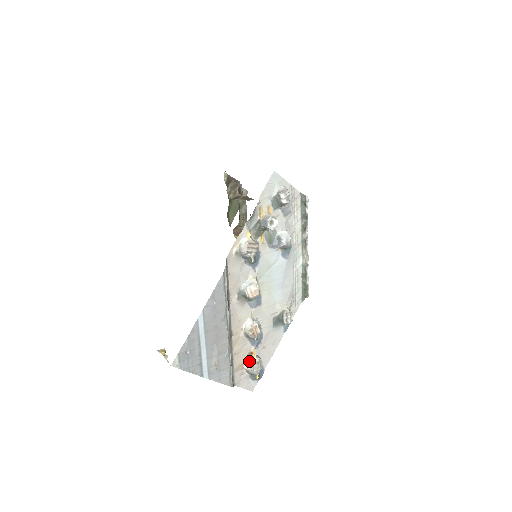
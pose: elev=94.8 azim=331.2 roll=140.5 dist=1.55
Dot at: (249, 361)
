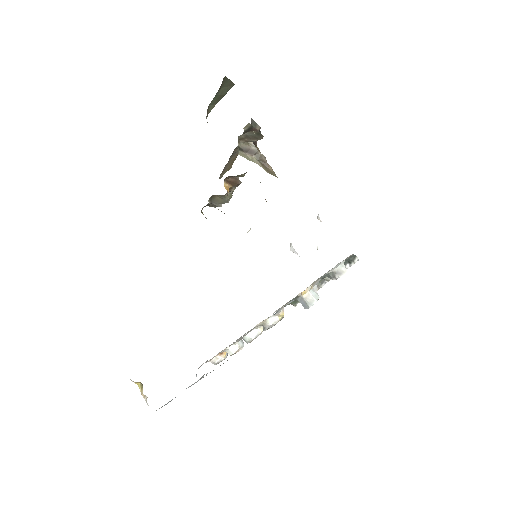
Dot at: (217, 360)
